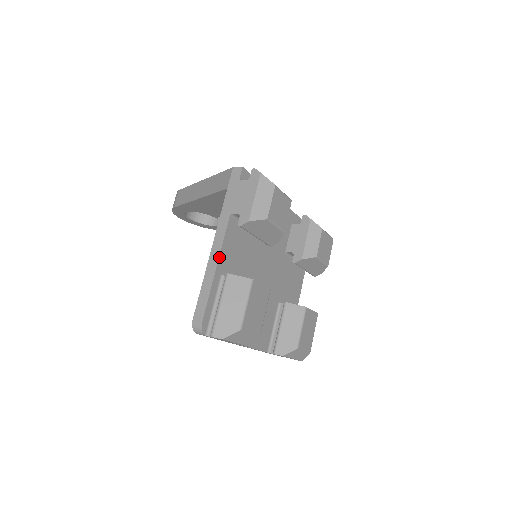
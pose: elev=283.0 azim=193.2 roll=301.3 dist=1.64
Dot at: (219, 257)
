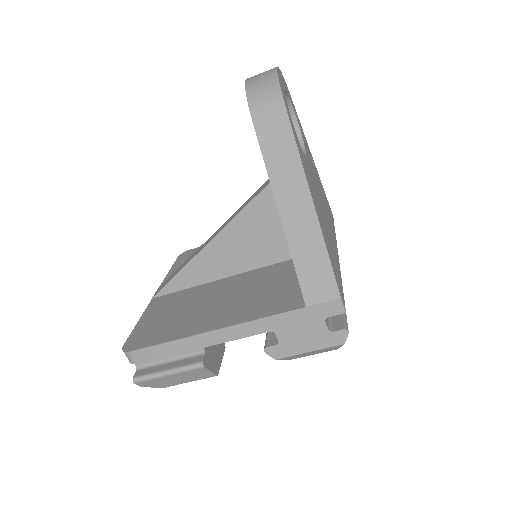
Dot at: (215, 344)
